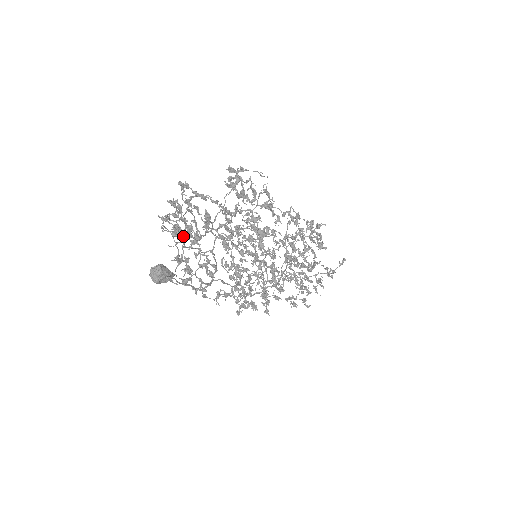
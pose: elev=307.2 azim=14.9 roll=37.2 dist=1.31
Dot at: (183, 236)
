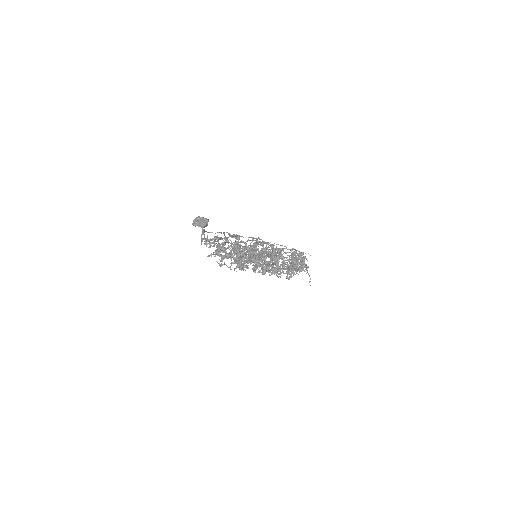
Dot at: occluded
